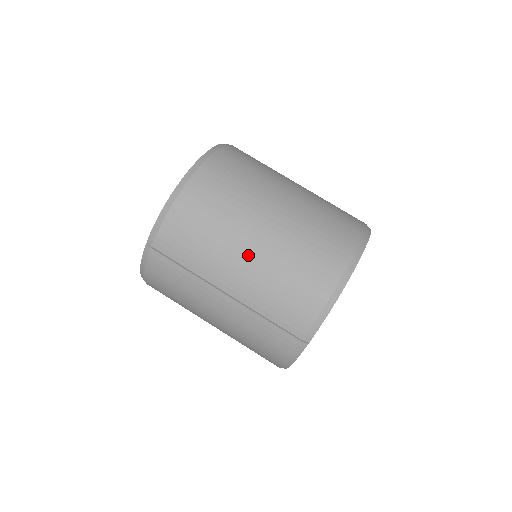
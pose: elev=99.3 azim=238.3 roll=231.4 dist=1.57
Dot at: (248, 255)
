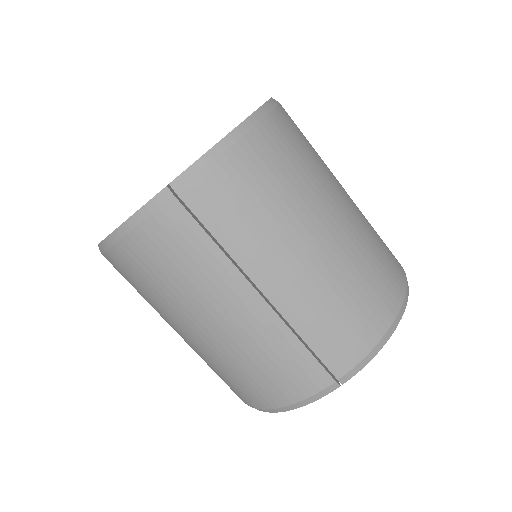
Dot at: (311, 251)
